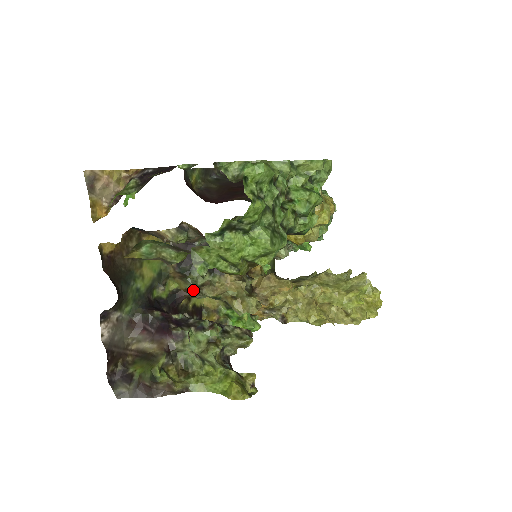
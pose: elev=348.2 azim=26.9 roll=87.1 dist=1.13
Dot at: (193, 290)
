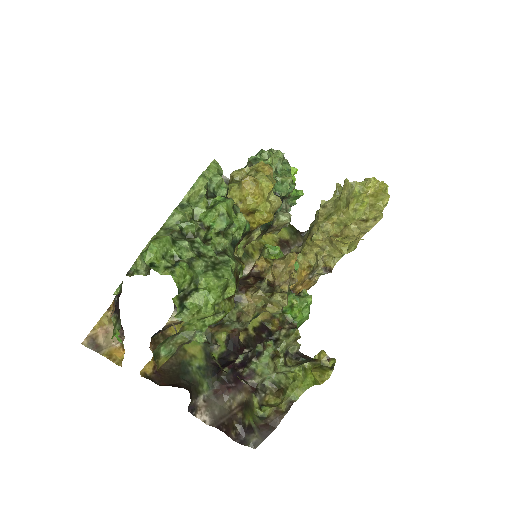
Dot at: (237, 326)
